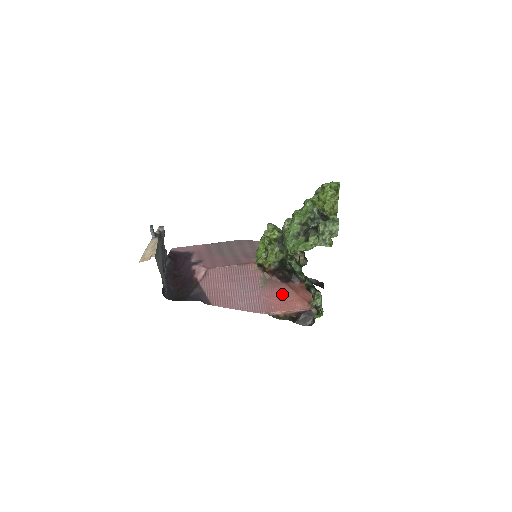
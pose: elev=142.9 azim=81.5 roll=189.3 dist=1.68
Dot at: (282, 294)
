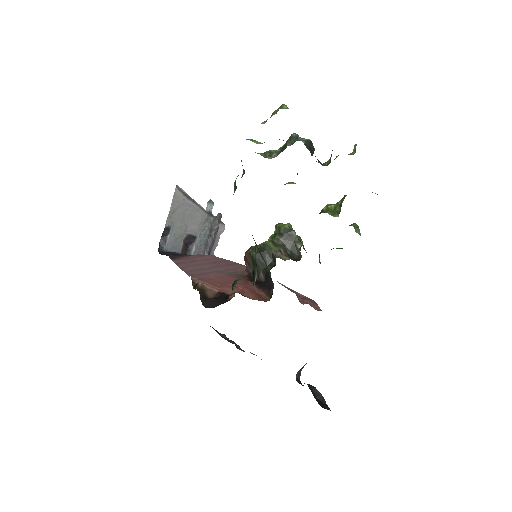
Dot at: (230, 281)
